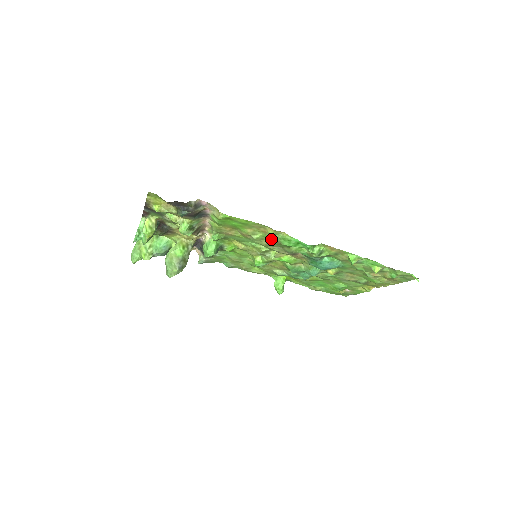
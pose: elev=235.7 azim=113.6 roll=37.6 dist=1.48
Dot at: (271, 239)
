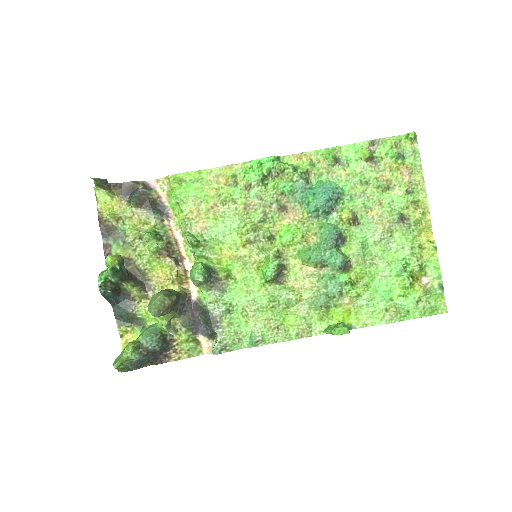
Dot at: (240, 192)
